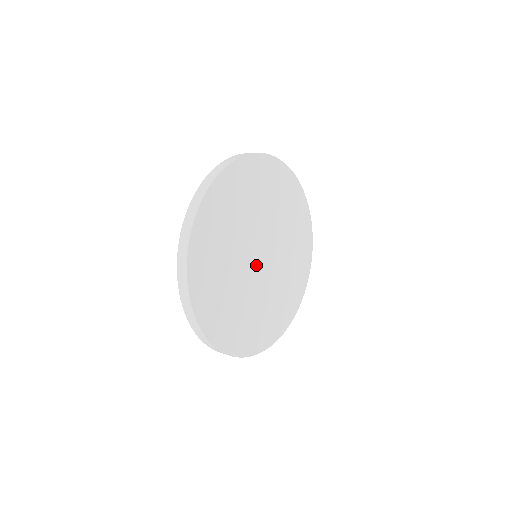
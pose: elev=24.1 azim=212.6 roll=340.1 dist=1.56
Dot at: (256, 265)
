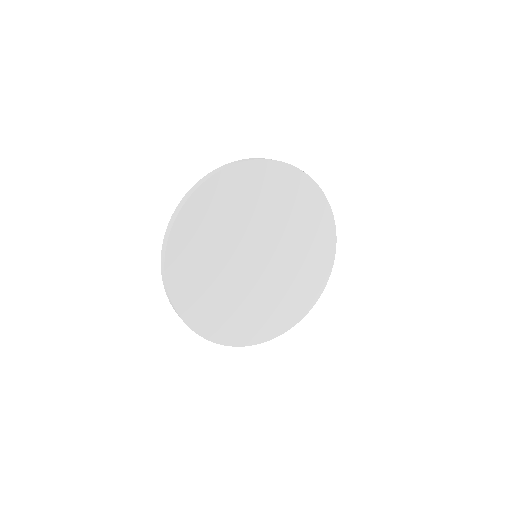
Dot at: (254, 266)
